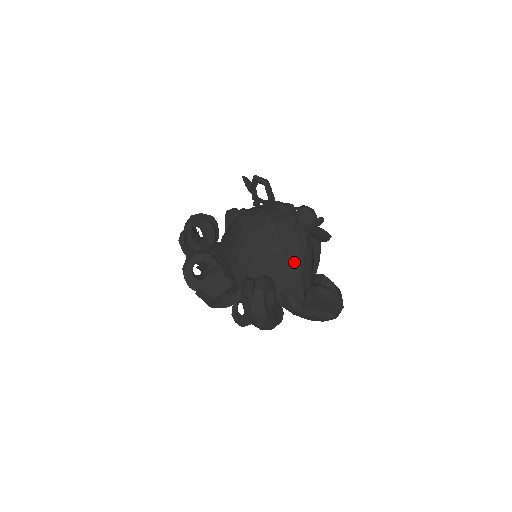
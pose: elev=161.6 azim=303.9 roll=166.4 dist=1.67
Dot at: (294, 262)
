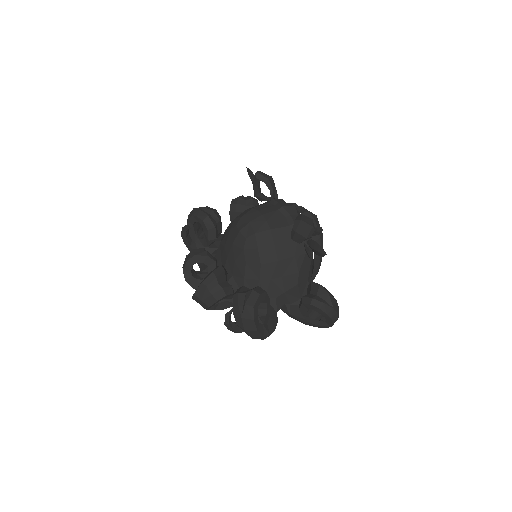
Dot at: (291, 270)
